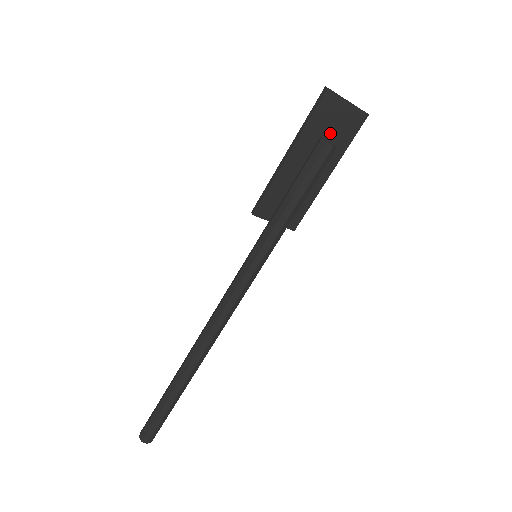
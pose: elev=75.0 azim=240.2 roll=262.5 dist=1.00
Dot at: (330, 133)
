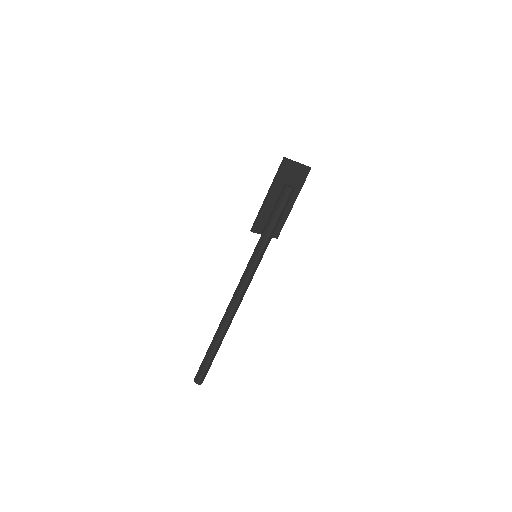
Dot at: (290, 181)
